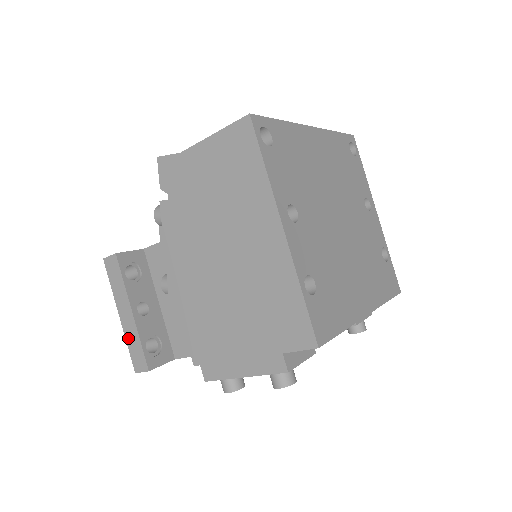
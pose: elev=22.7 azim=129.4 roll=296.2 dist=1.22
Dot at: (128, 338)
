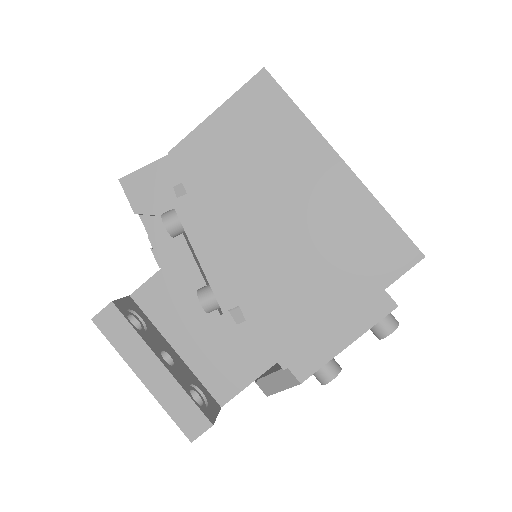
Dot at: (165, 402)
